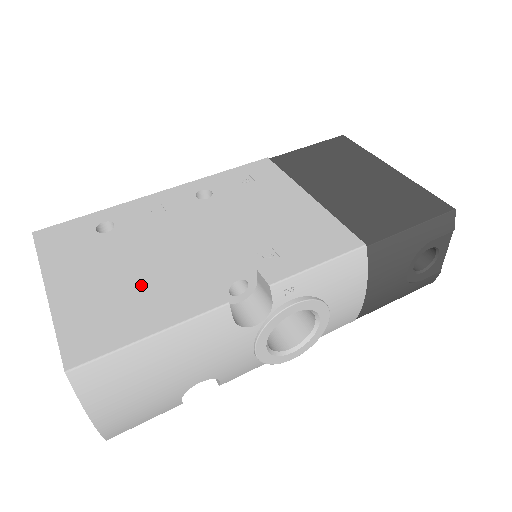
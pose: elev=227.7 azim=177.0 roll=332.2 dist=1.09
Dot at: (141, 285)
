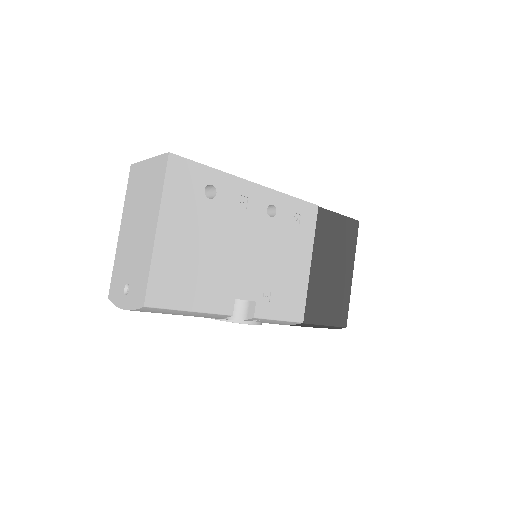
Dot at: (204, 268)
